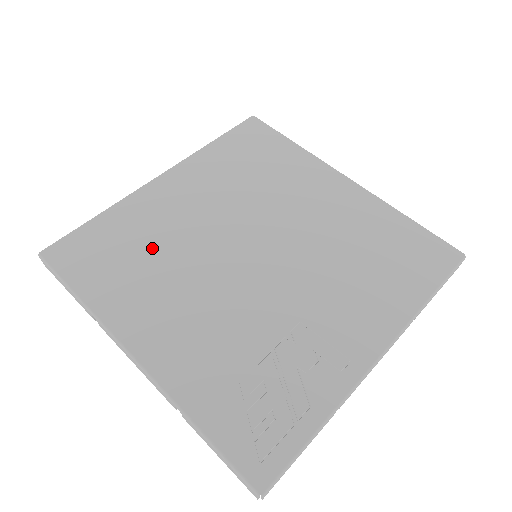
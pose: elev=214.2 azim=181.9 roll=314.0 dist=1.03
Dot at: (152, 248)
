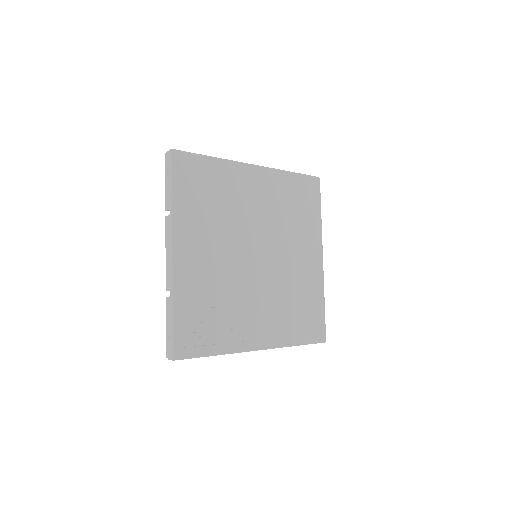
Dot at: (221, 204)
